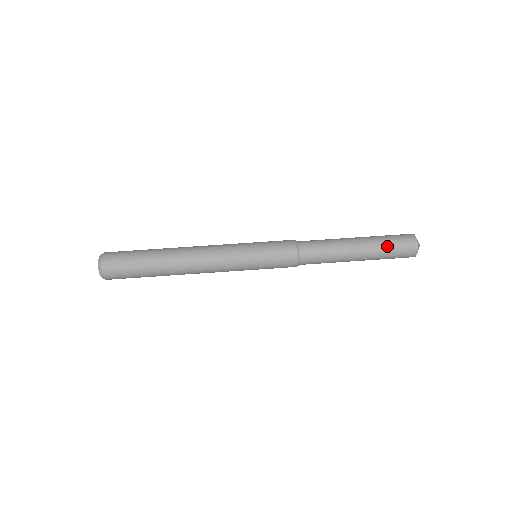
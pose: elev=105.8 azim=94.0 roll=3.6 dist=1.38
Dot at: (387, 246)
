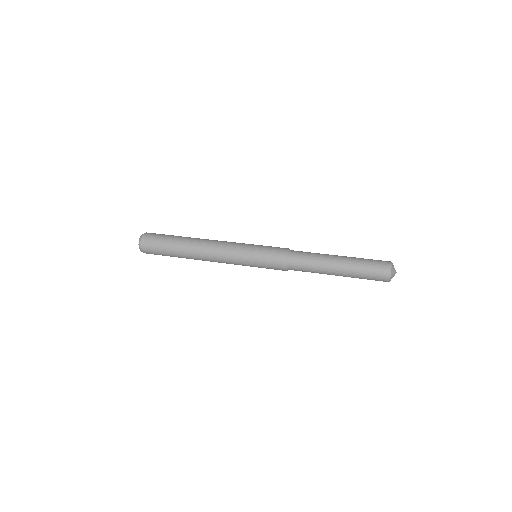
Dot at: occluded
